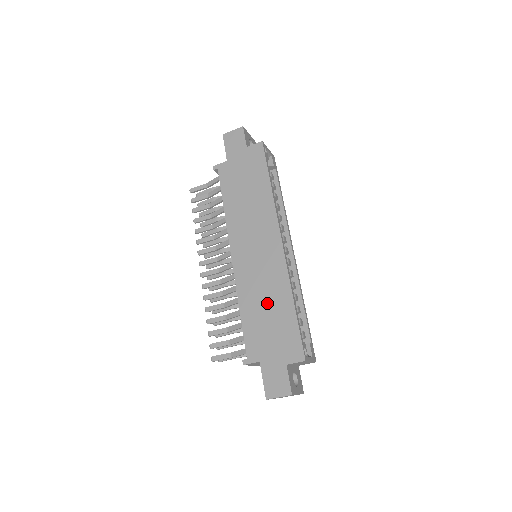
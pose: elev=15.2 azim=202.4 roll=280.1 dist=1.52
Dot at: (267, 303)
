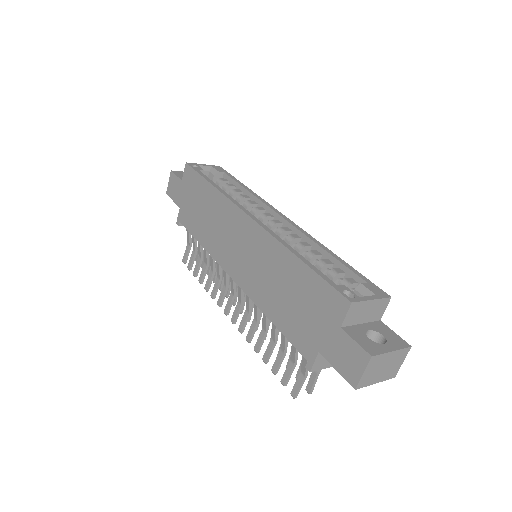
Dot at: (280, 285)
